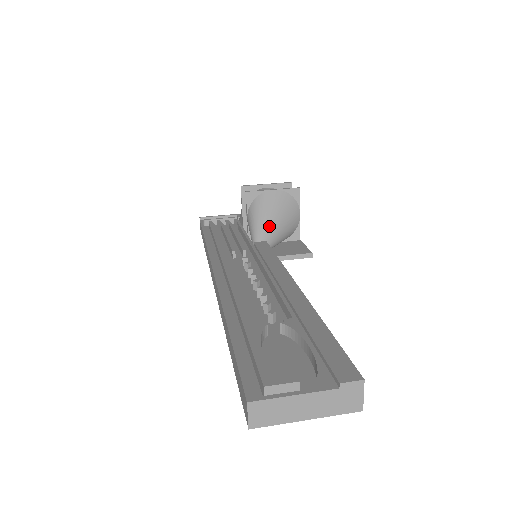
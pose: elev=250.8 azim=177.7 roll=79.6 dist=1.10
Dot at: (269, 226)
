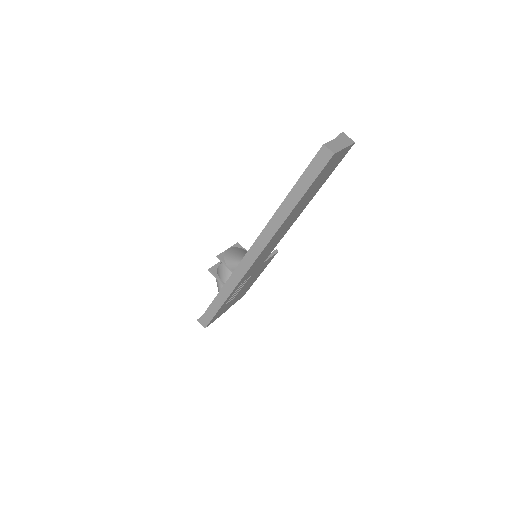
Dot at: occluded
